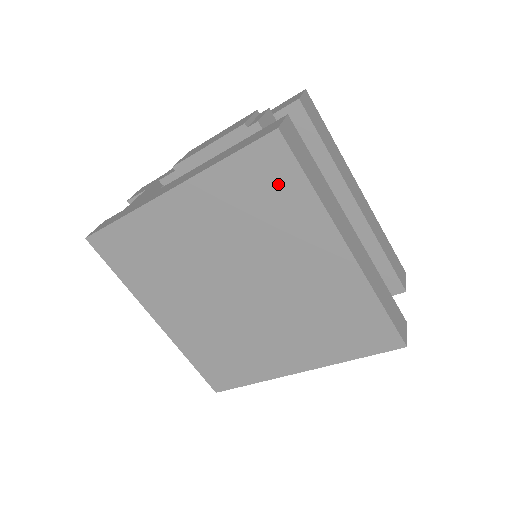
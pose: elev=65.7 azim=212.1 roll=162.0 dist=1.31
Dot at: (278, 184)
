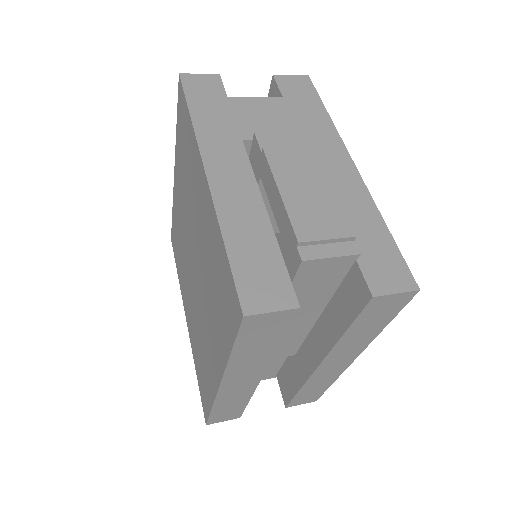
Dot at: (226, 311)
